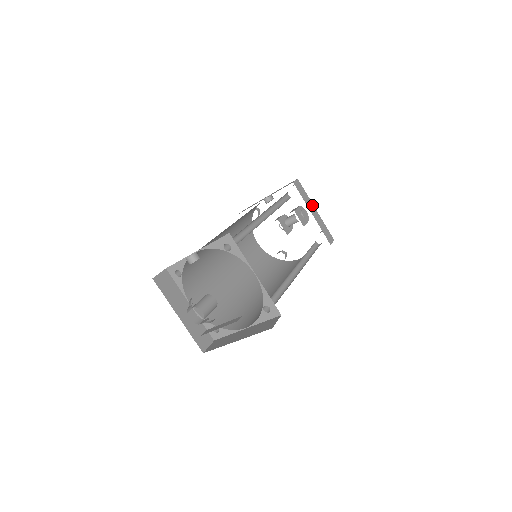
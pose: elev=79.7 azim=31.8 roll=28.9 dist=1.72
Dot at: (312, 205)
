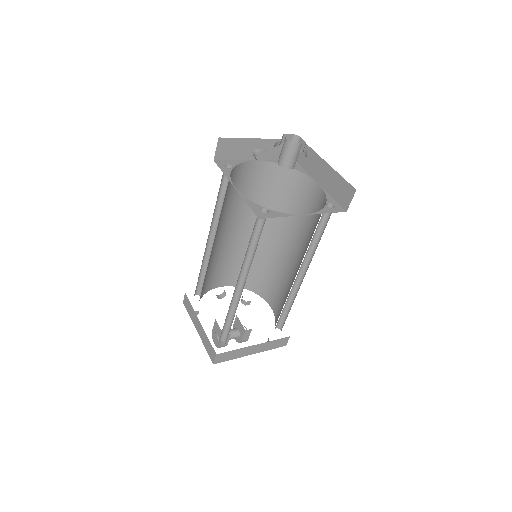
Dot at: occluded
